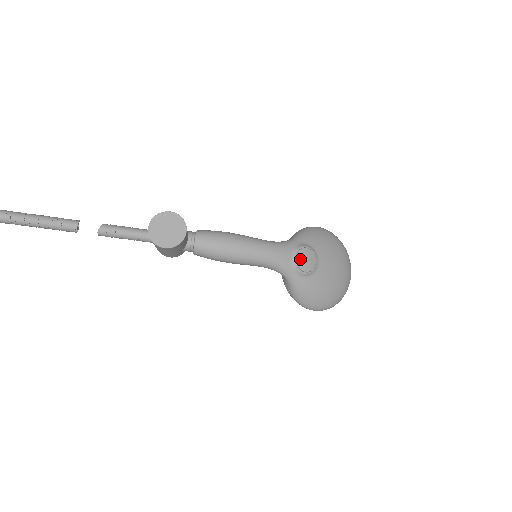
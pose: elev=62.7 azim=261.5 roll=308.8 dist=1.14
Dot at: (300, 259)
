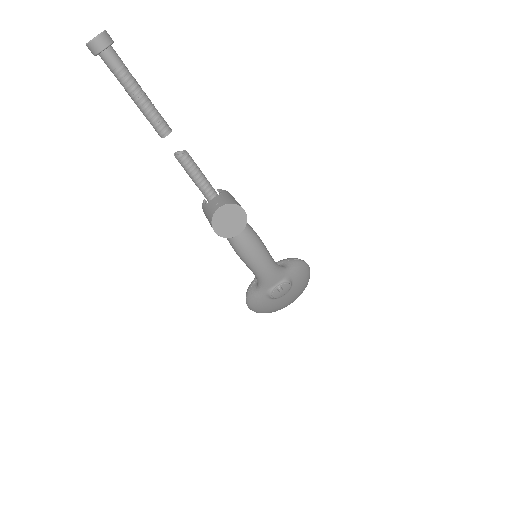
Dot at: (279, 290)
